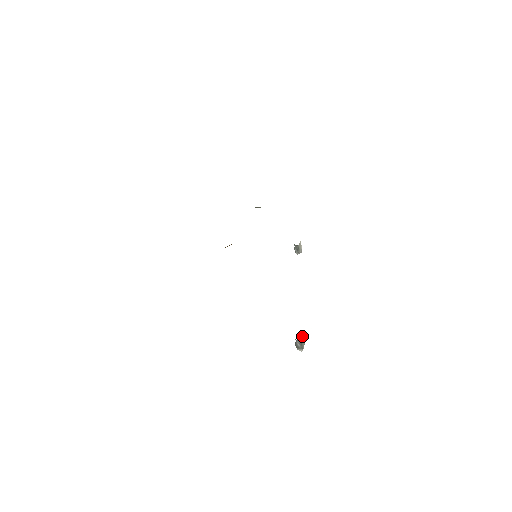
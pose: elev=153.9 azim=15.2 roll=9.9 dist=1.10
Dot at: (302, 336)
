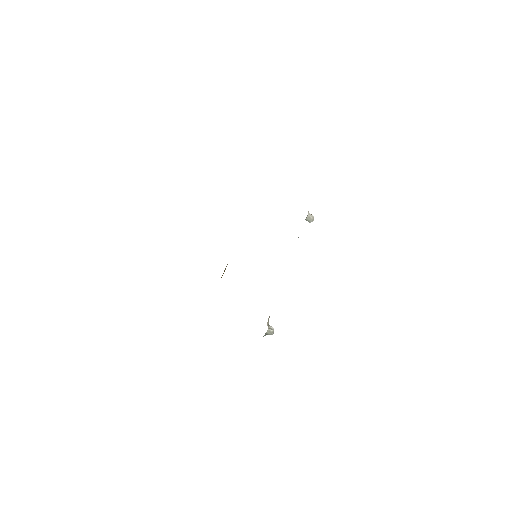
Dot at: (266, 332)
